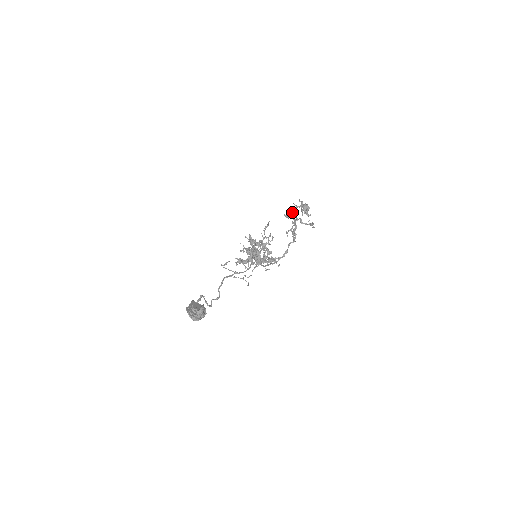
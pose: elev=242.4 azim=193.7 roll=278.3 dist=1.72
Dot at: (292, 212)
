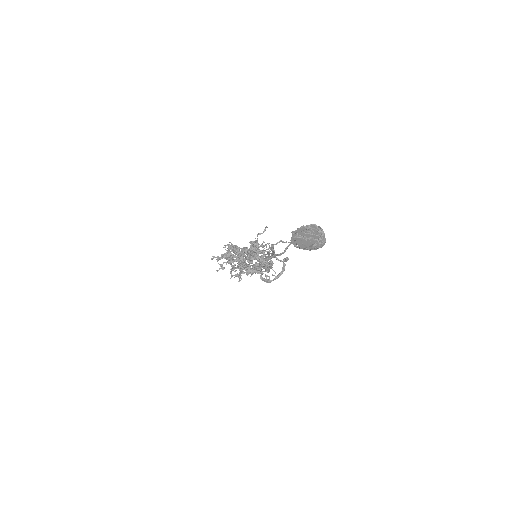
Dot at: occluded
